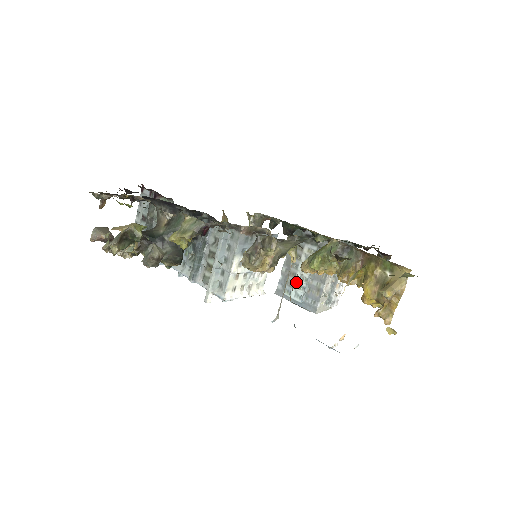
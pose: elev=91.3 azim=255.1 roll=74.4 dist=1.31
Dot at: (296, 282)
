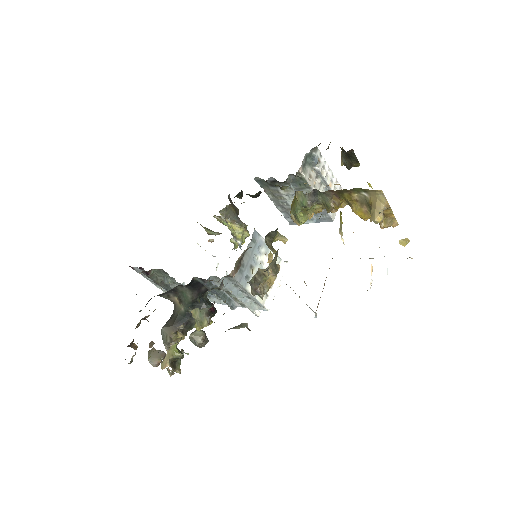
Dot at: occluded
